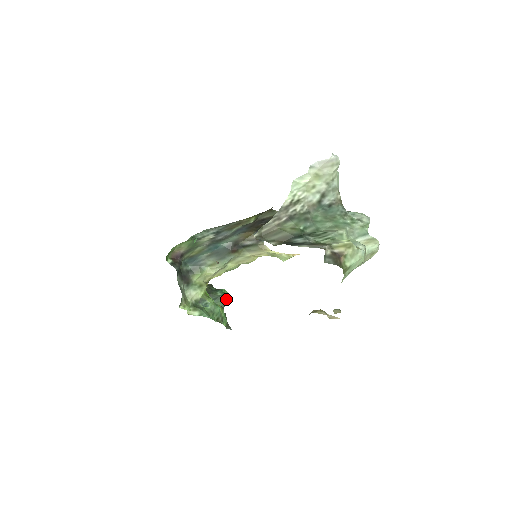
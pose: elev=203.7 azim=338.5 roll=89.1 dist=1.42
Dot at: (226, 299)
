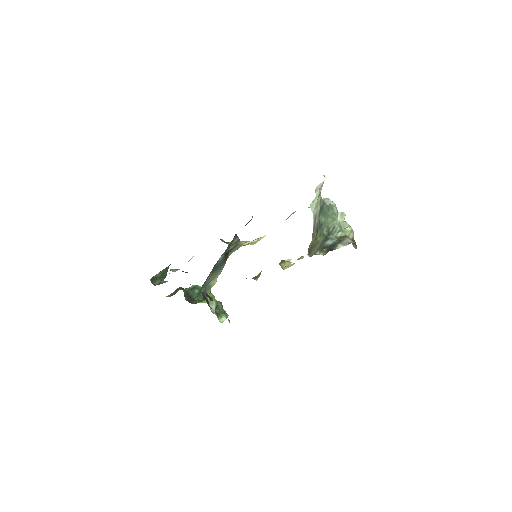
Dot at: occluded
